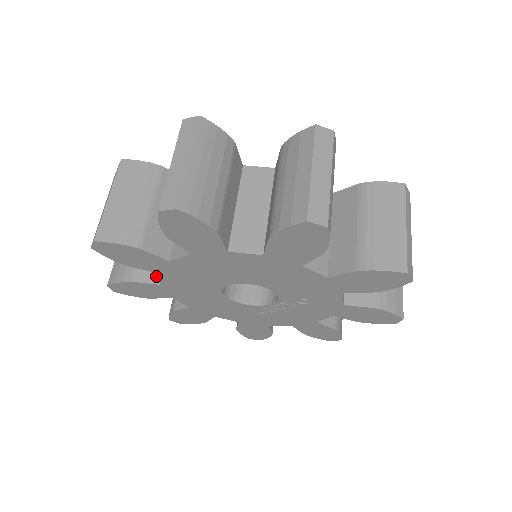
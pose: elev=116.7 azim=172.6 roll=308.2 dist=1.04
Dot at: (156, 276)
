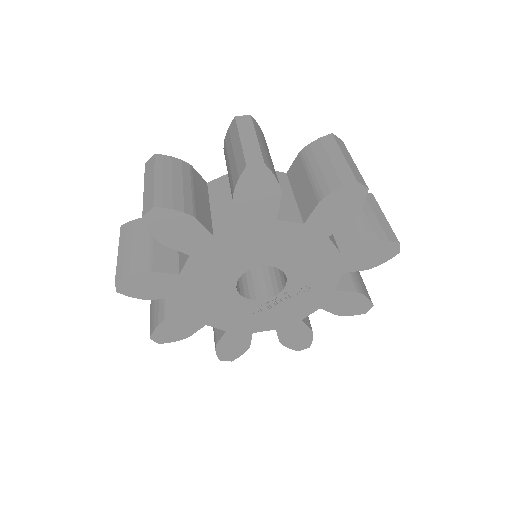
Dot at: (173, 267)
